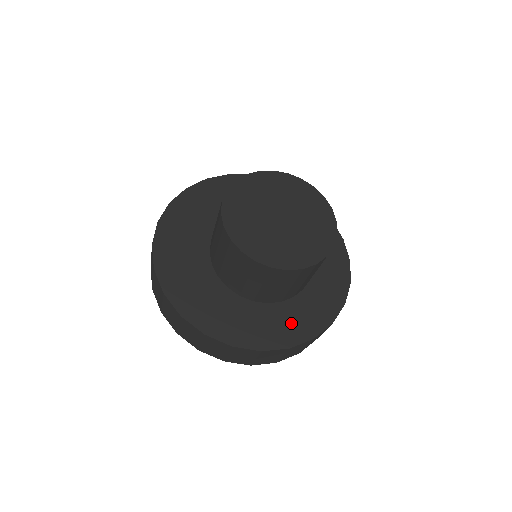
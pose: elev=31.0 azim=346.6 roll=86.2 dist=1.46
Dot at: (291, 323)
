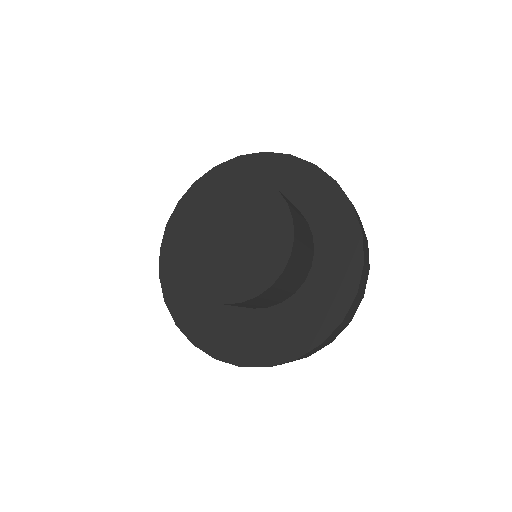
Dot at: (336, 273)
